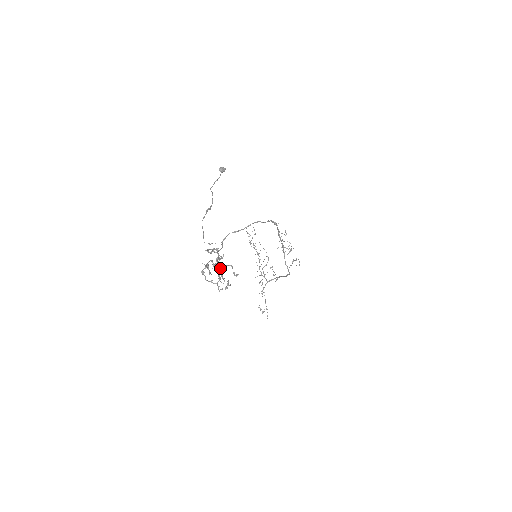
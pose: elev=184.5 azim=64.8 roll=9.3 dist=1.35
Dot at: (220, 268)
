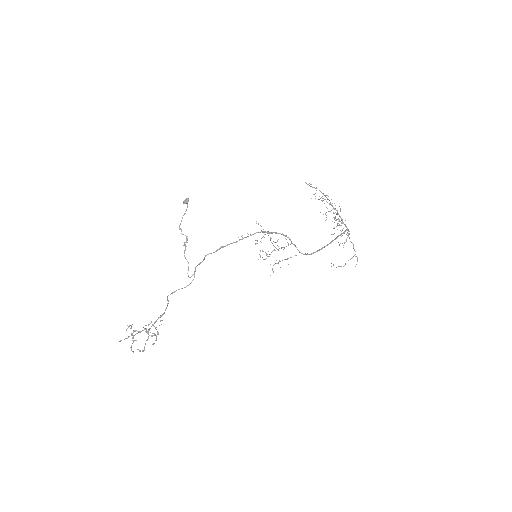
Dot at: occluded
